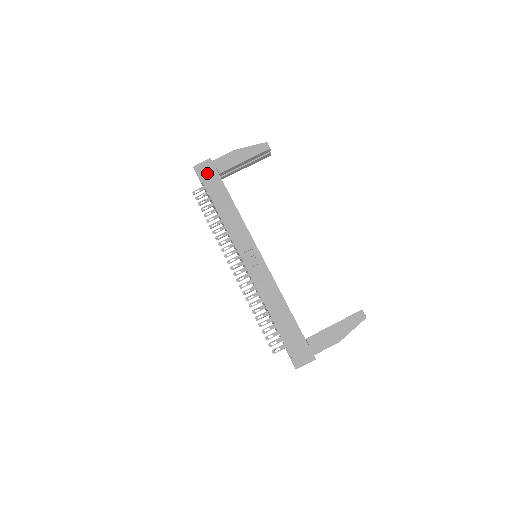
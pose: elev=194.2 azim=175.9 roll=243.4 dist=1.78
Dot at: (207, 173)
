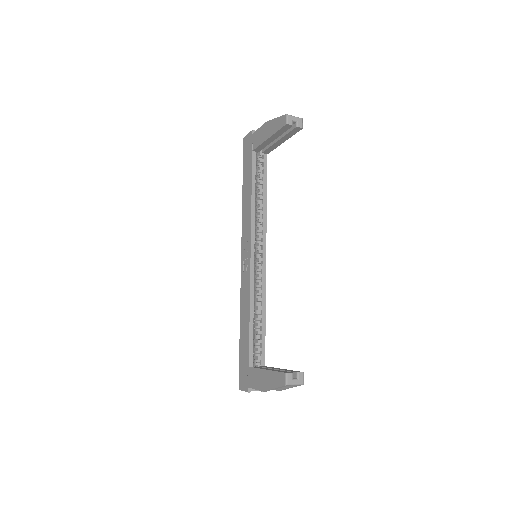
Dot at: (247, 148)
